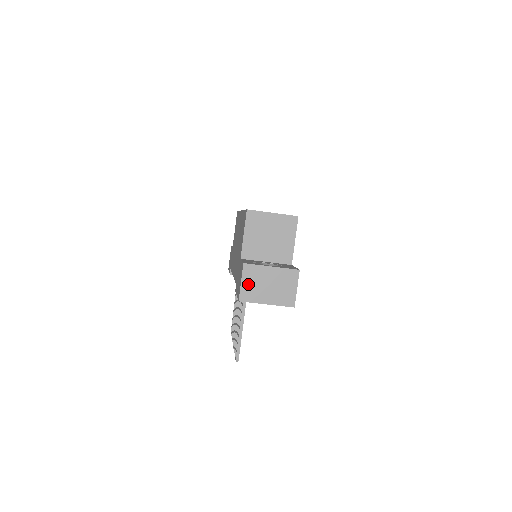
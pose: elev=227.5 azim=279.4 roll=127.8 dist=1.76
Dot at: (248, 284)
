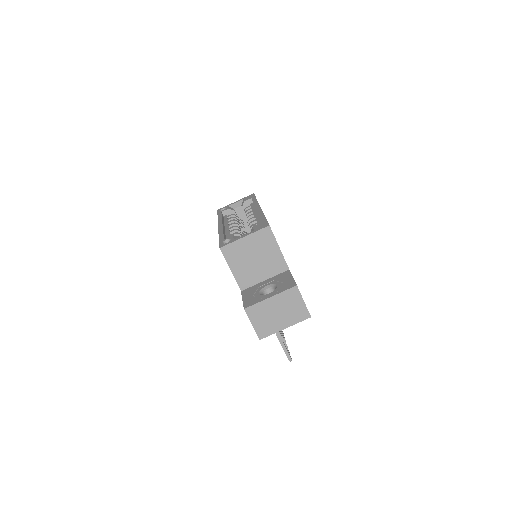
Dot at: (259, 323)
